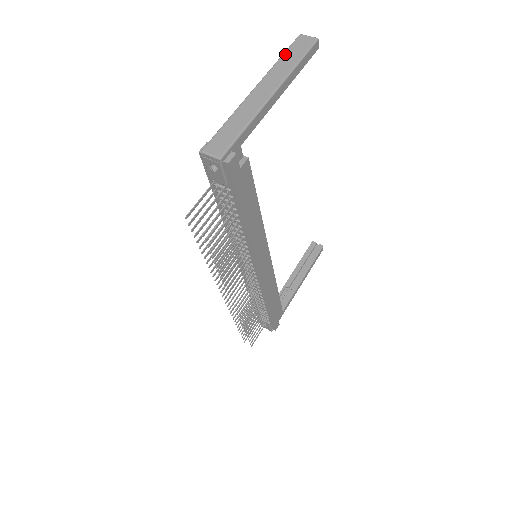
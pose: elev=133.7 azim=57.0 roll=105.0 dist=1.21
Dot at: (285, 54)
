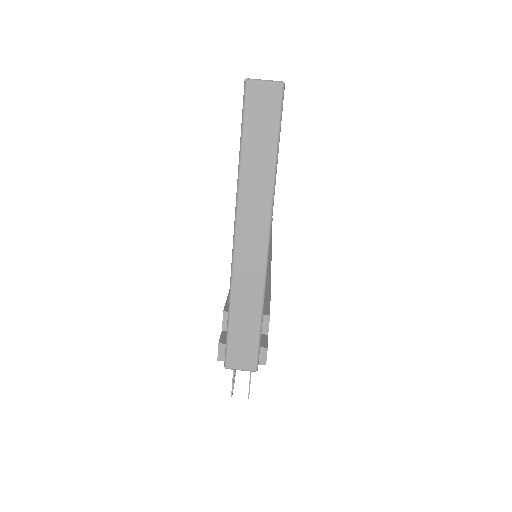
Dot at: (245, 145)
